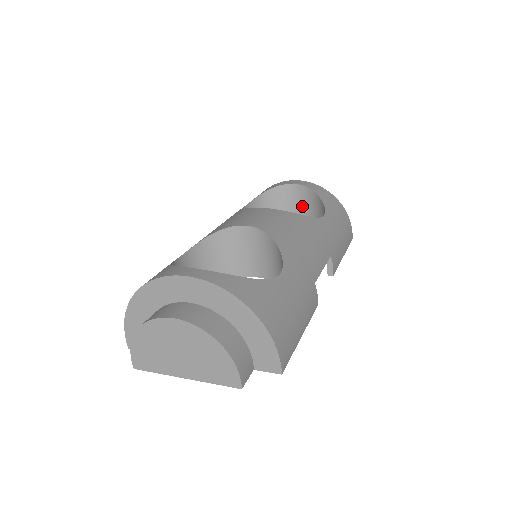
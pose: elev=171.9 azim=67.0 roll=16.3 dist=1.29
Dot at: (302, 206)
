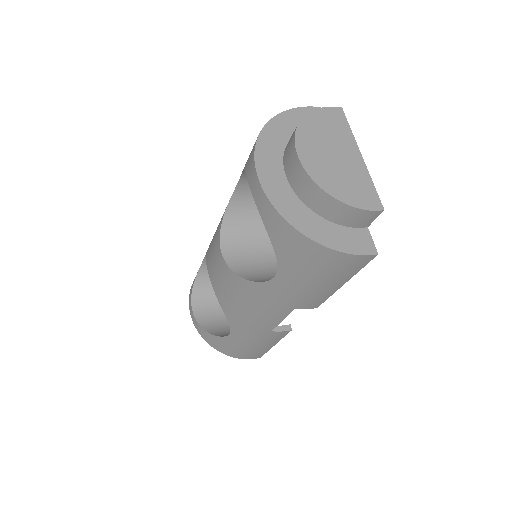
Dot at: occluded
